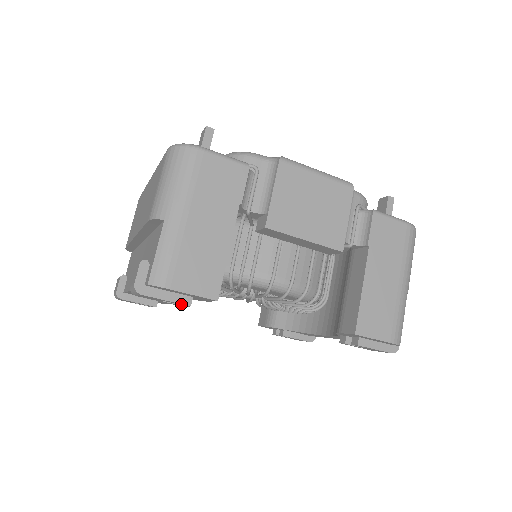
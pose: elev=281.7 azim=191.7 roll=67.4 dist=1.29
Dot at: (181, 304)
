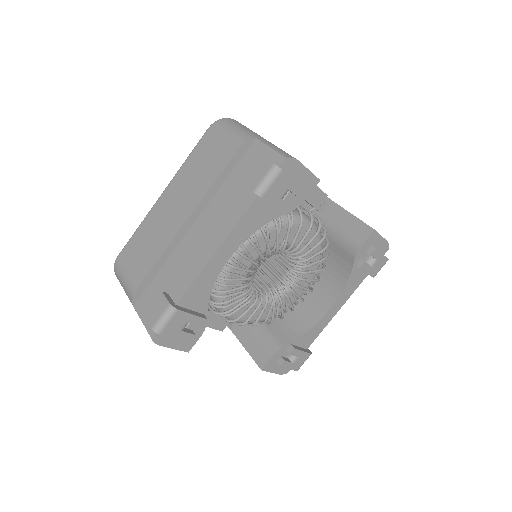
Dot at: (300, 189)
